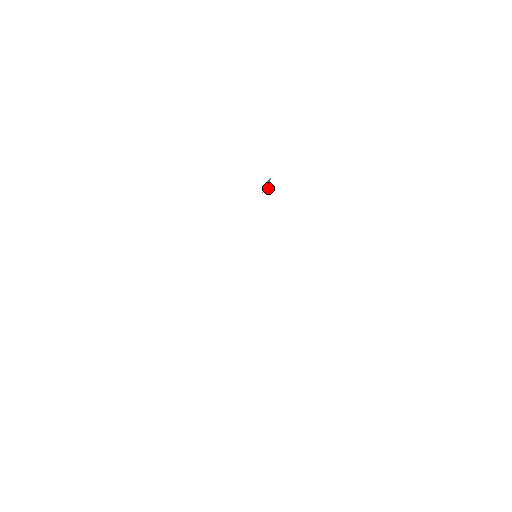
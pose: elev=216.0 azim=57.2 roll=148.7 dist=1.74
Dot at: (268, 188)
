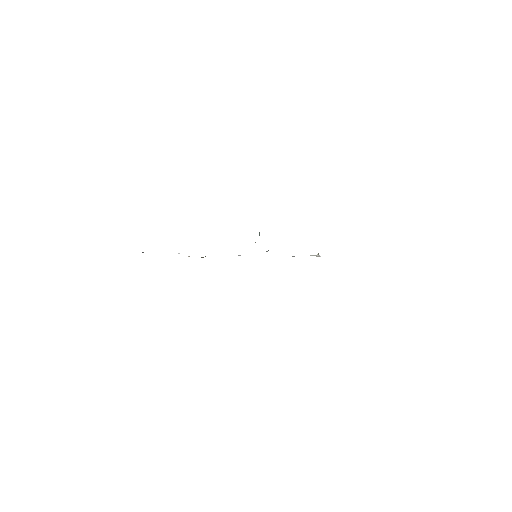
Dot at: occluded
